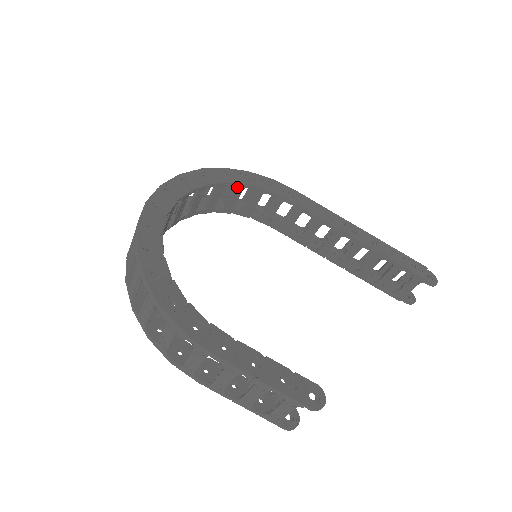
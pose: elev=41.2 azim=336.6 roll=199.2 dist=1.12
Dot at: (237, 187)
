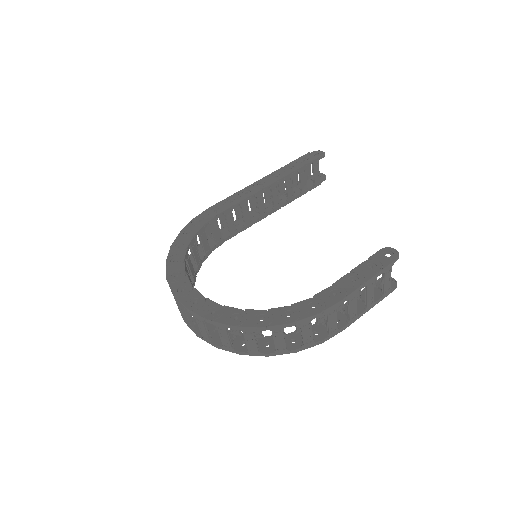
Dot at: (192, 245)
